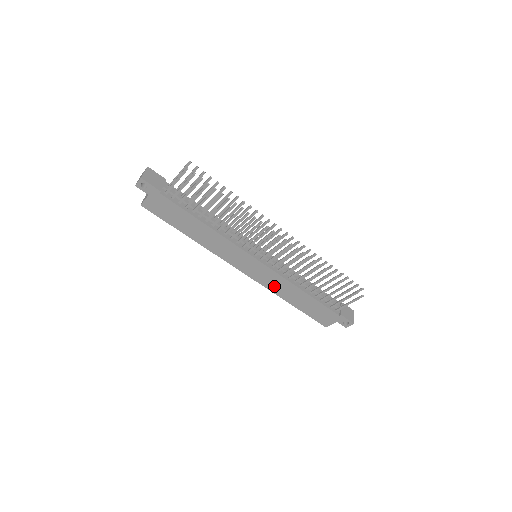
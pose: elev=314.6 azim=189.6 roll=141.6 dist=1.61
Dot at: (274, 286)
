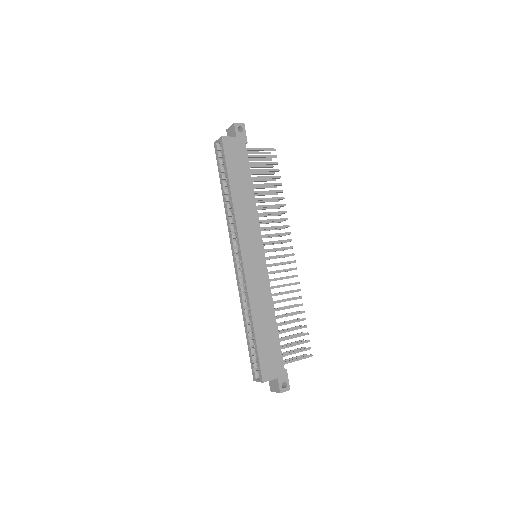
Dot at: (256, 293)
